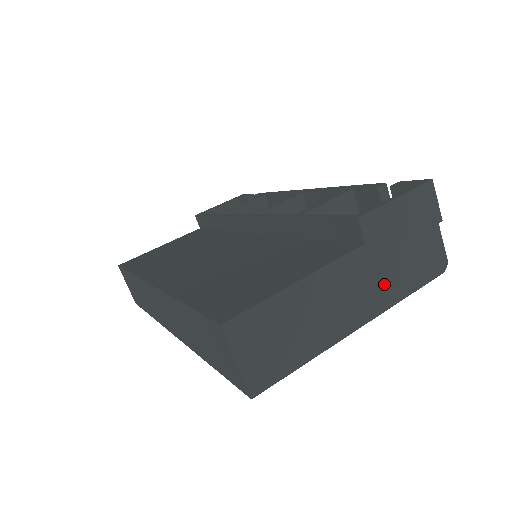
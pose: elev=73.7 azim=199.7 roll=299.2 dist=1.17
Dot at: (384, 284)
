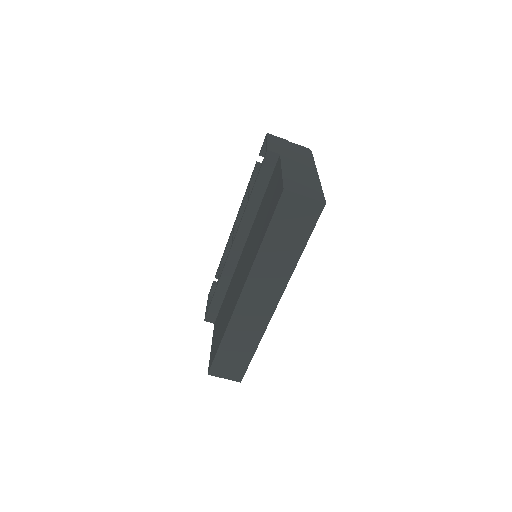
Dot at: (303, 161)
